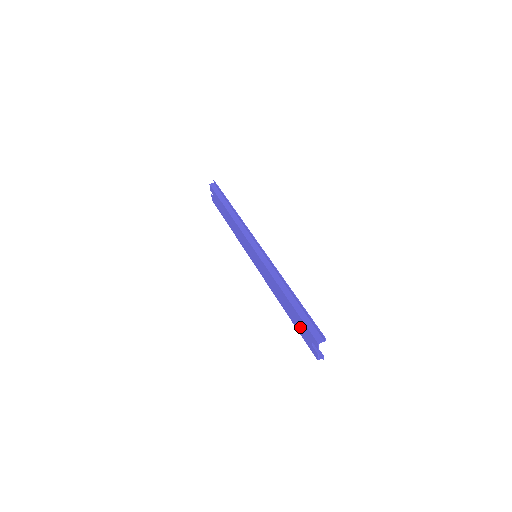
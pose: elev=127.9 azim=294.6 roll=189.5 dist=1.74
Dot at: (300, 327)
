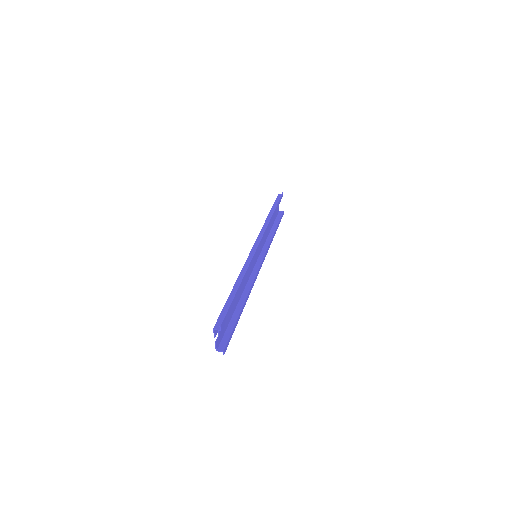
Dot at: occluded
